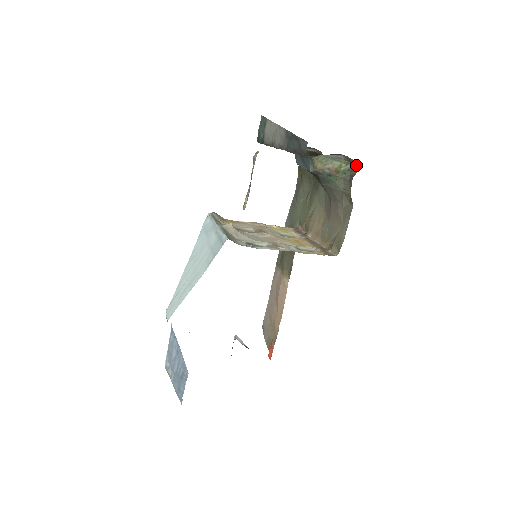
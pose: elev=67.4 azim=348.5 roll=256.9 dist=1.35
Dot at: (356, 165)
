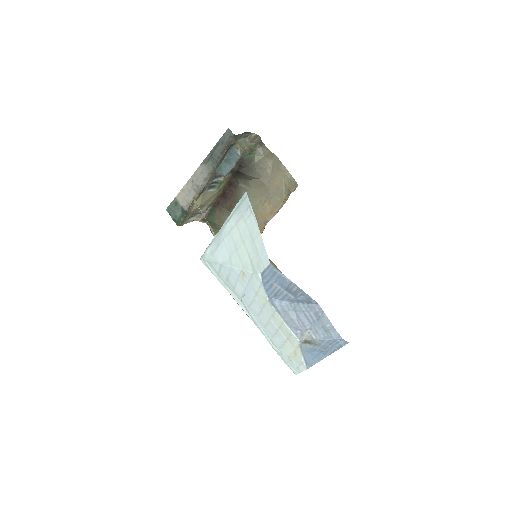
Dot at: (256, 138)
